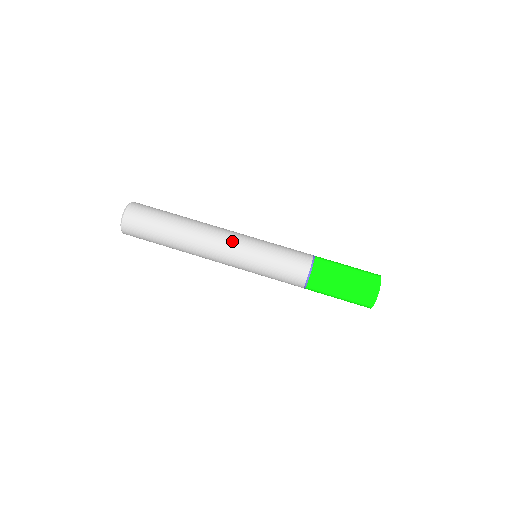
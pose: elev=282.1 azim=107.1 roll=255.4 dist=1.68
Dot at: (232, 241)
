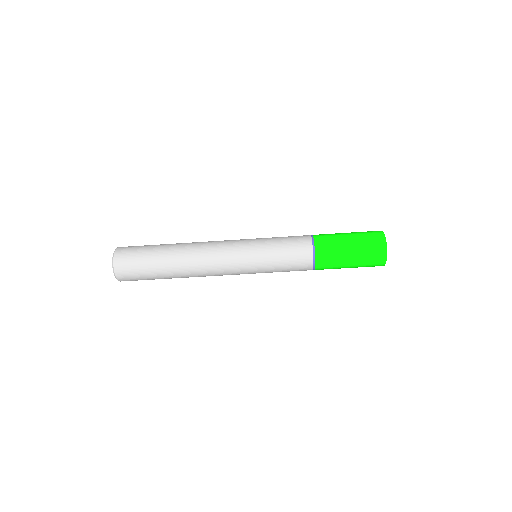
Dot at: (228, 249)
